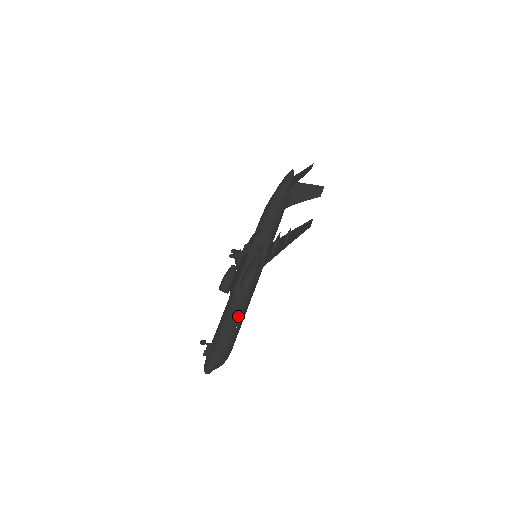
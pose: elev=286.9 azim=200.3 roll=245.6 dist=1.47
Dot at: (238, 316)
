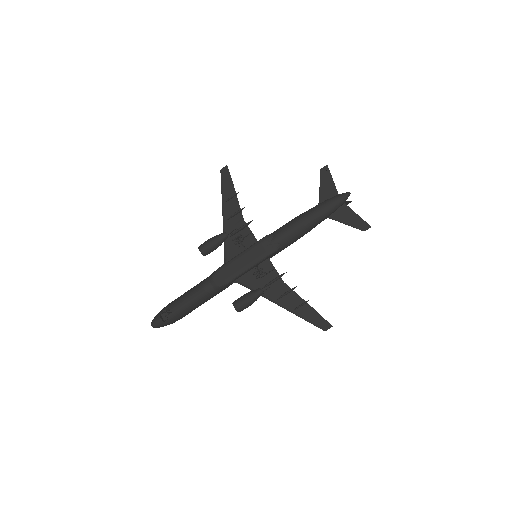
Dot at: occluded
